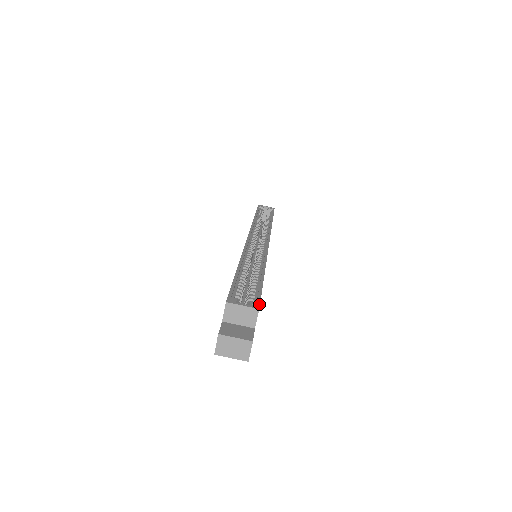
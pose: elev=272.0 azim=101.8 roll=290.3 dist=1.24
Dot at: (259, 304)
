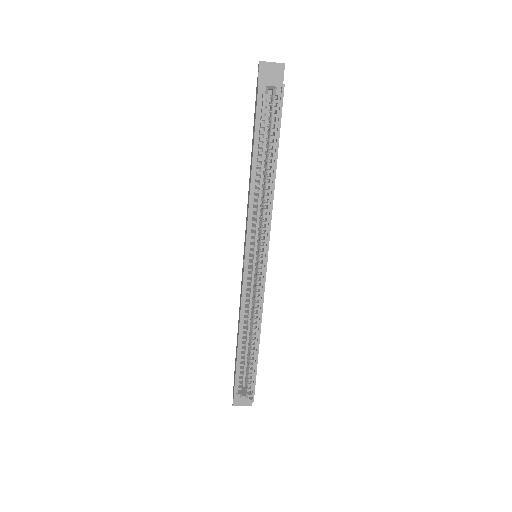
Dot at: occluded
